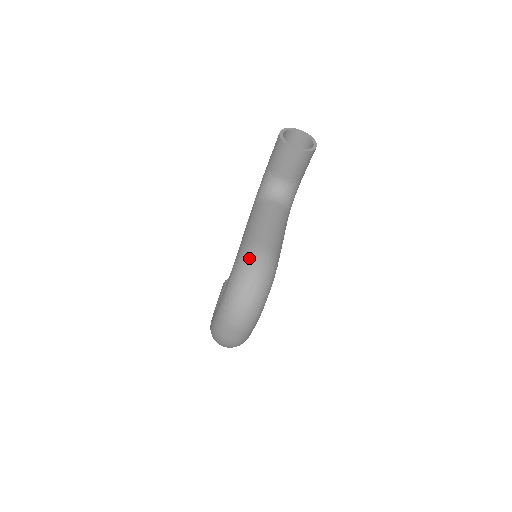
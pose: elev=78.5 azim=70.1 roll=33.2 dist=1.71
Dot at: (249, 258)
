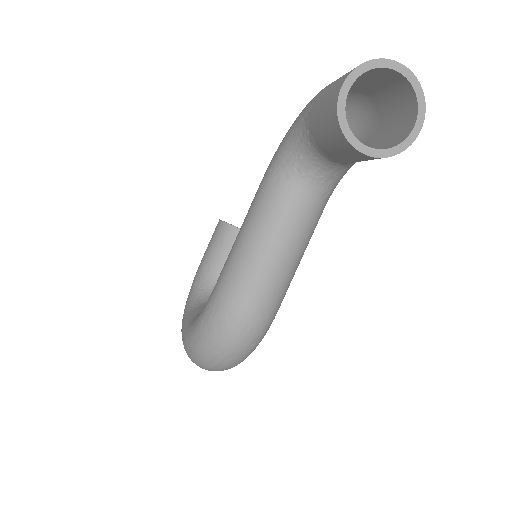
Dot at: (224, 327)
